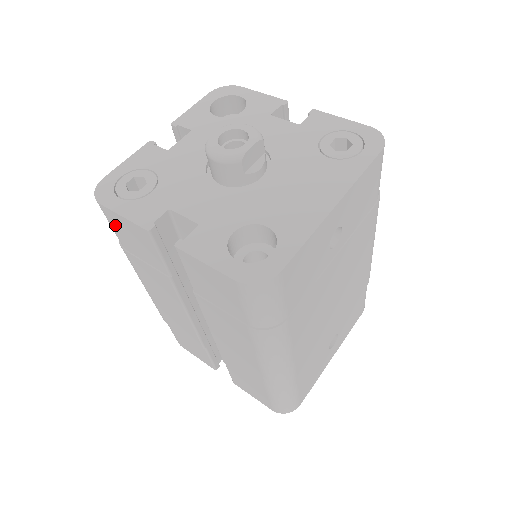
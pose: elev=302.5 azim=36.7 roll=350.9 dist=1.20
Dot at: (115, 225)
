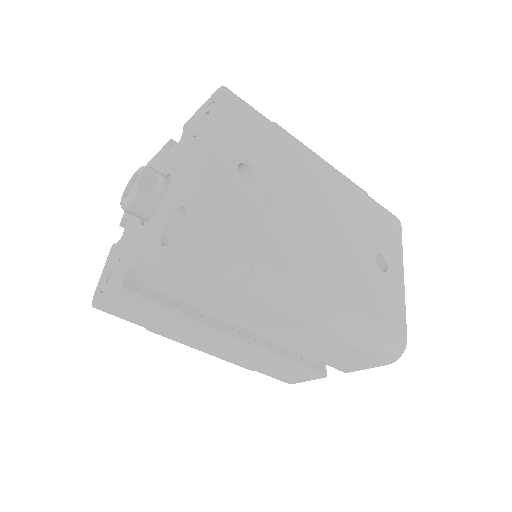
Dot at: (120, 314)
